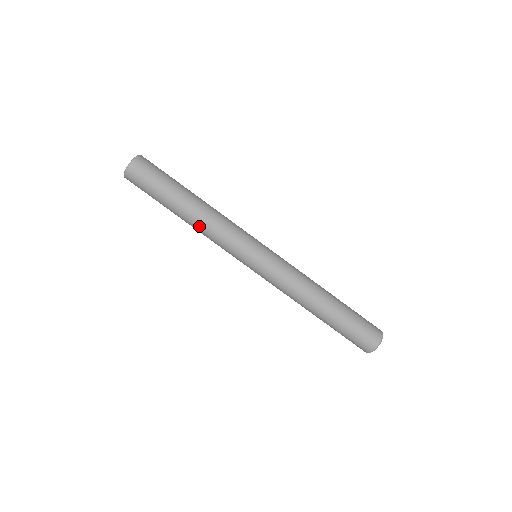
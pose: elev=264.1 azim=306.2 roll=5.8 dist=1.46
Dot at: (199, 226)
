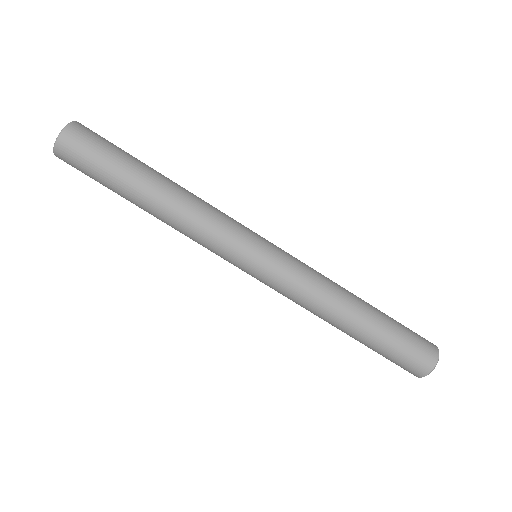
Dot at: occluded
